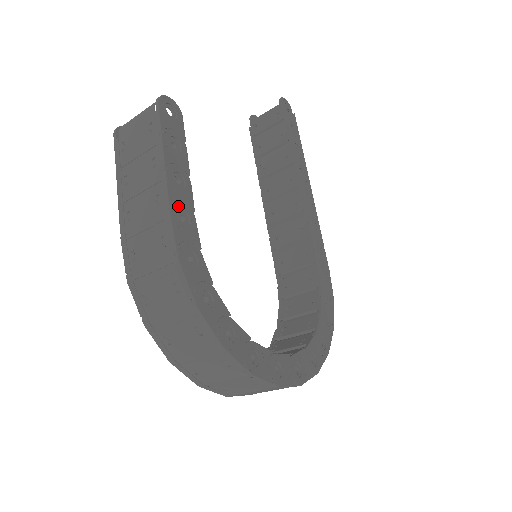
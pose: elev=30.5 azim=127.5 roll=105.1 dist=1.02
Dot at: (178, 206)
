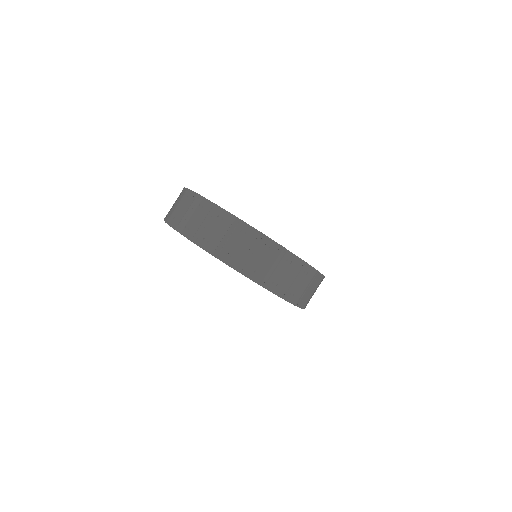
Dot at: occluded
